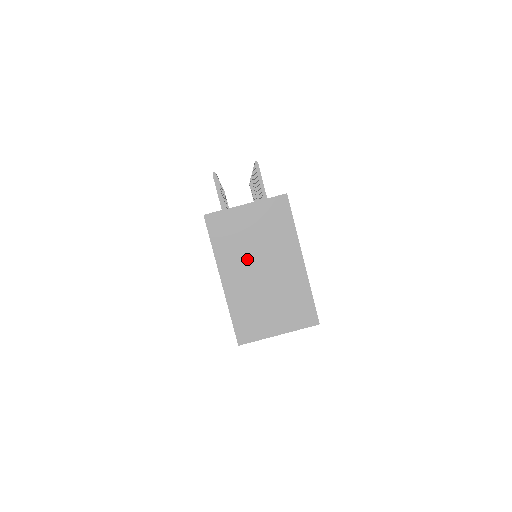
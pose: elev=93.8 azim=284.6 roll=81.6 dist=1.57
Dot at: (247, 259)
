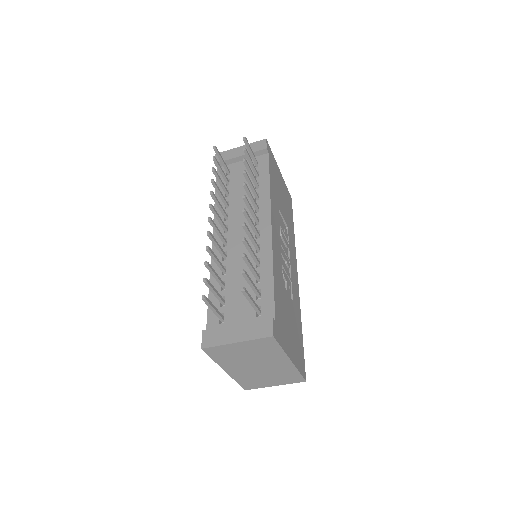
Dot at: (244, 363)
